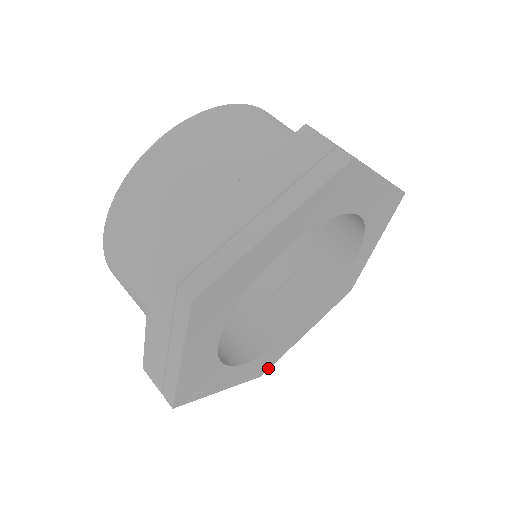
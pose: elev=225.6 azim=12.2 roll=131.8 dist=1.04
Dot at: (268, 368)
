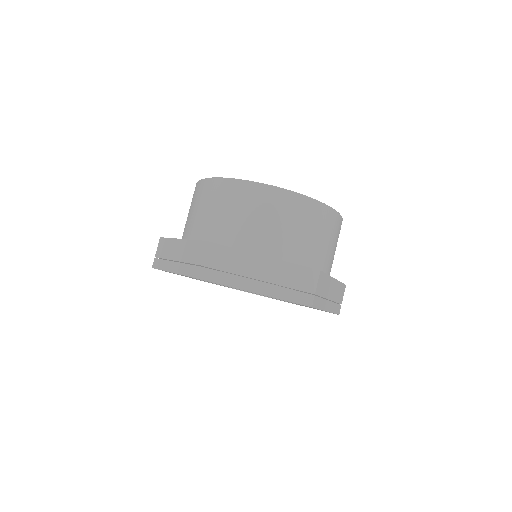
Dot at: occluded
